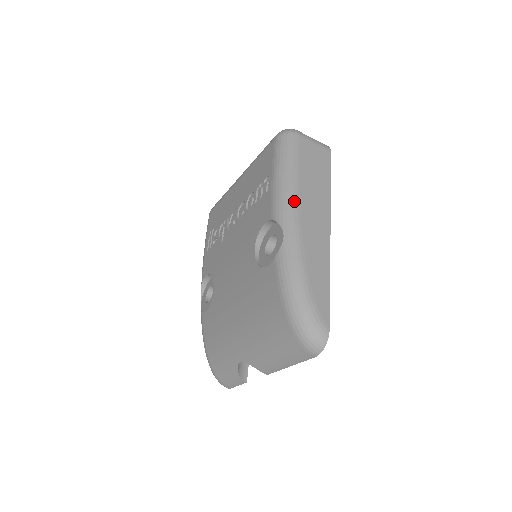
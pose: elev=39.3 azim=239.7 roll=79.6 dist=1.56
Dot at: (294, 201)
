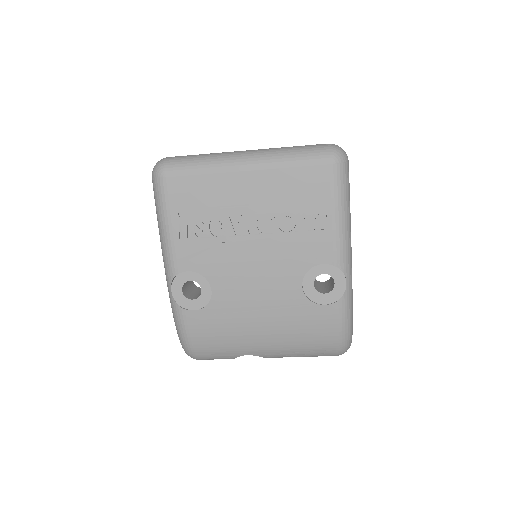
Dot at: (351, 247)
